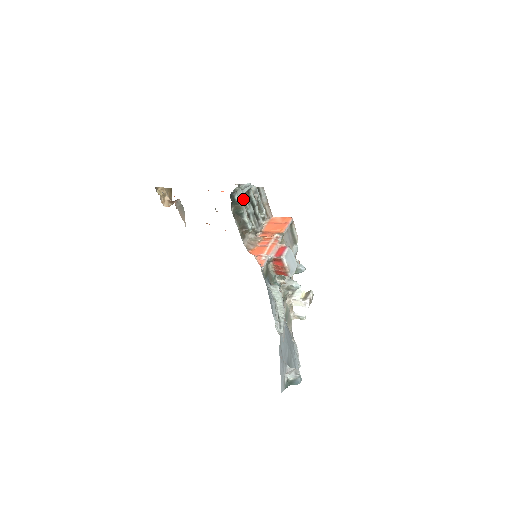
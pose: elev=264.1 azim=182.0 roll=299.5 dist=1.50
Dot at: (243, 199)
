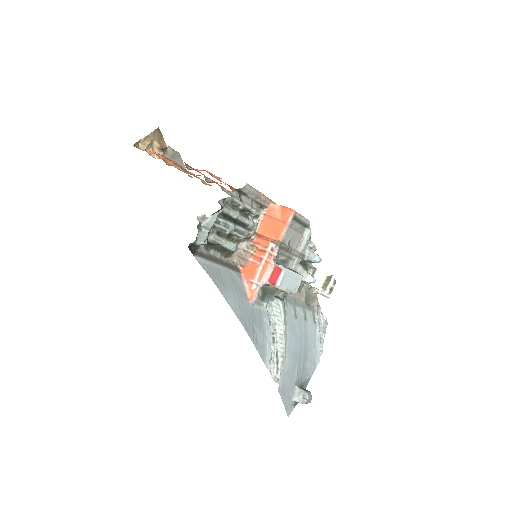
Dot at: (214, 226)
